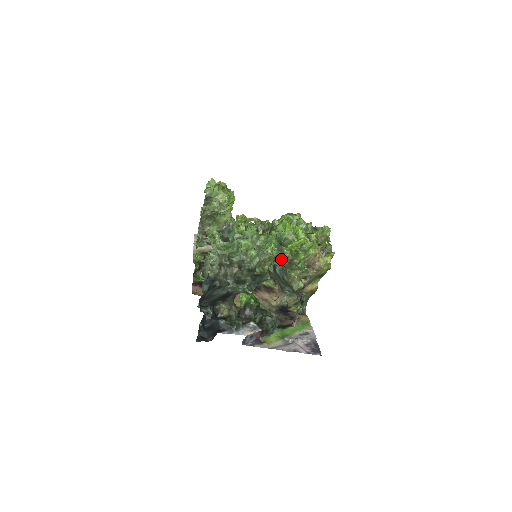
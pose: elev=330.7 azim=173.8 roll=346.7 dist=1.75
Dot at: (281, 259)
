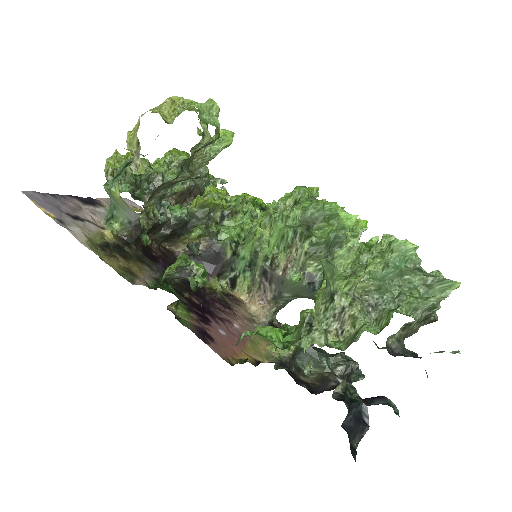
Dot at: occluded
